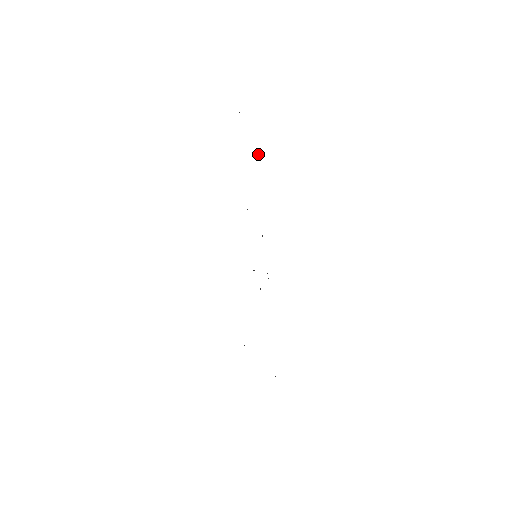
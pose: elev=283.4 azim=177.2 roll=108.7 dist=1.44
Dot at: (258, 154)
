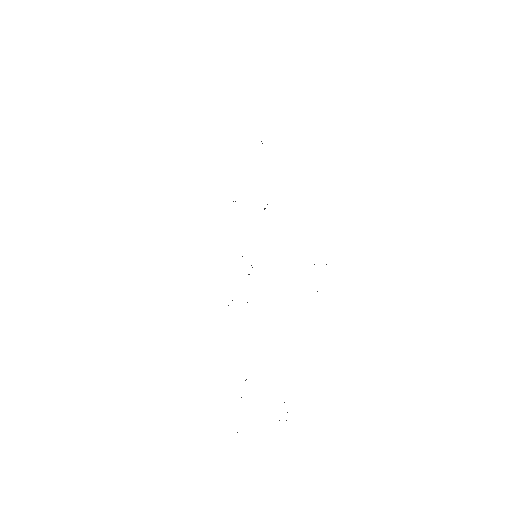
Dot at: occluded
